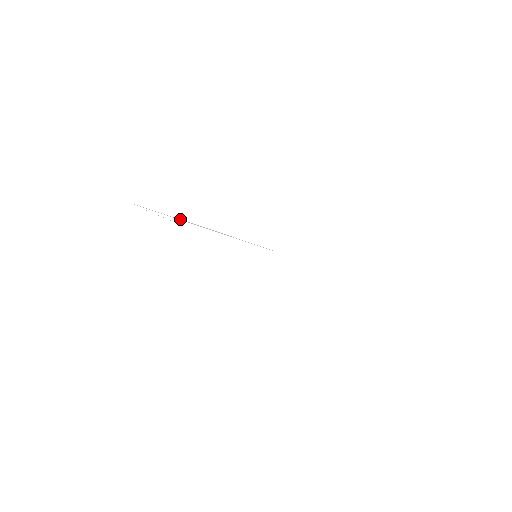
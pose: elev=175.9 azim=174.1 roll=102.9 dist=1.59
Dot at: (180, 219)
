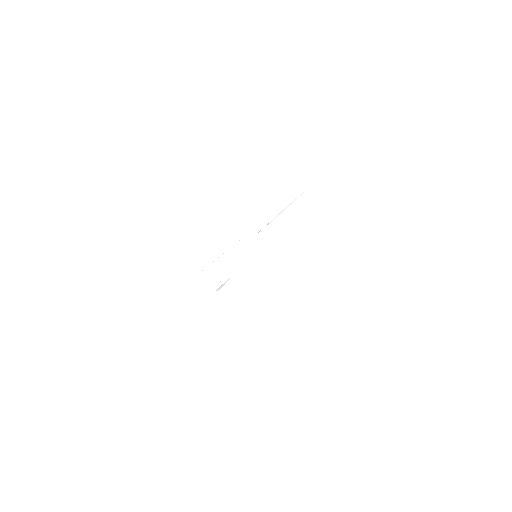
Dot at: occluded
